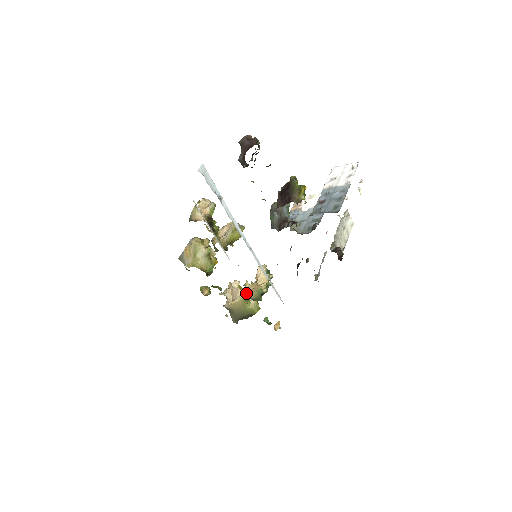
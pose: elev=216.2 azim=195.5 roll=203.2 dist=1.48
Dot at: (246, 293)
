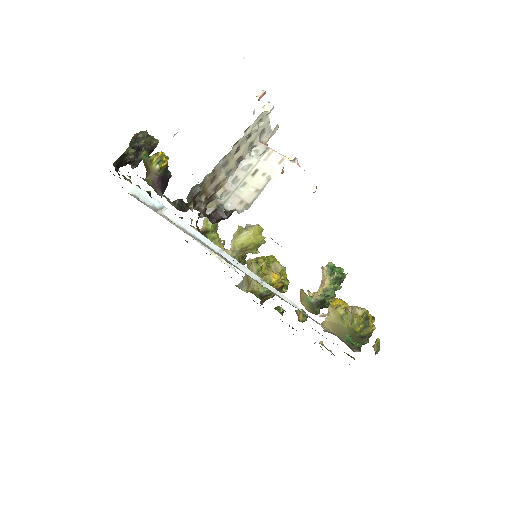
Dot at: occluded
